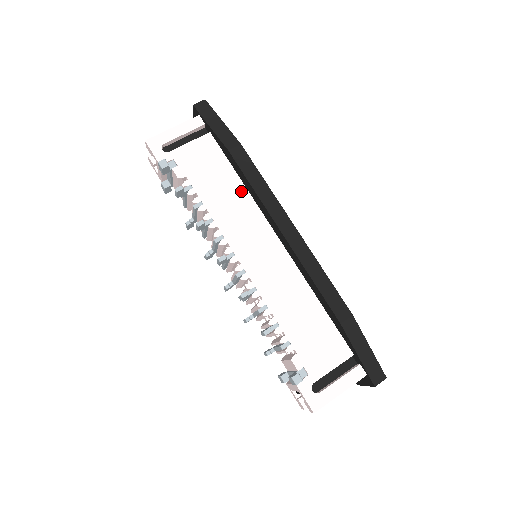
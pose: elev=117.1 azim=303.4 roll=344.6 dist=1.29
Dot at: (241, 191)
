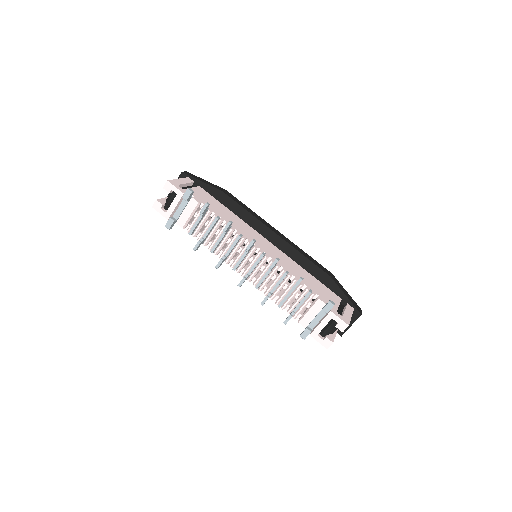
Dot at: (235, 216)
